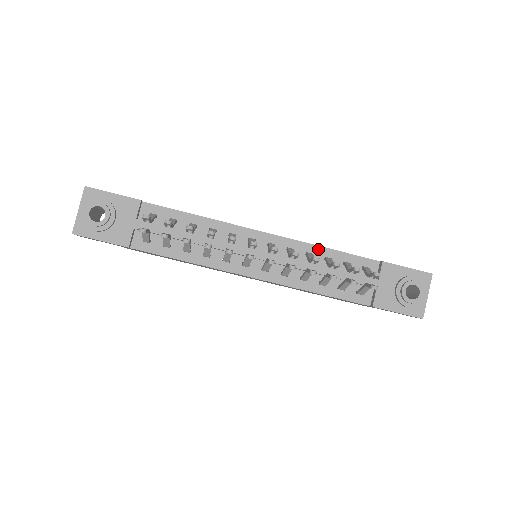
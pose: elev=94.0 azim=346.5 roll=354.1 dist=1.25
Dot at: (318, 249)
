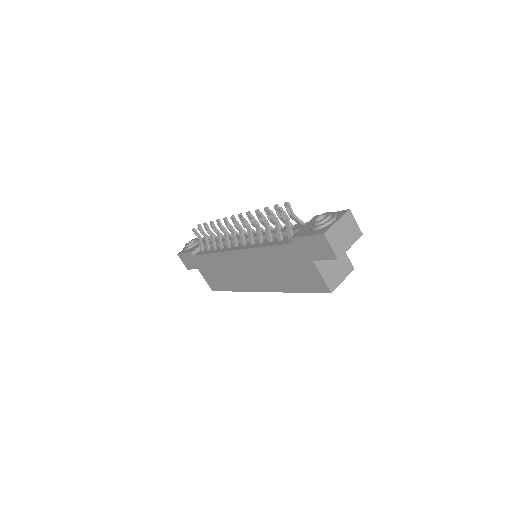
Dot at: occluded
